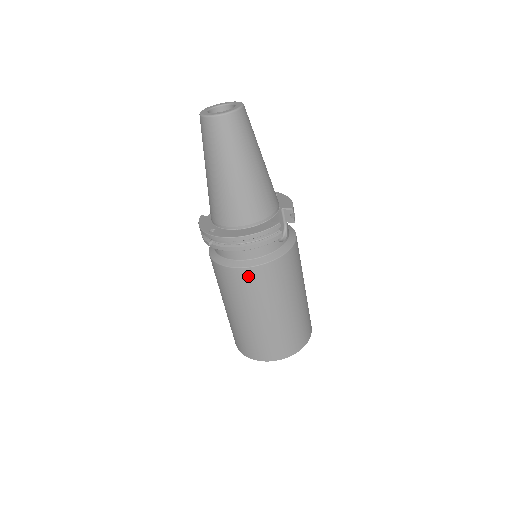
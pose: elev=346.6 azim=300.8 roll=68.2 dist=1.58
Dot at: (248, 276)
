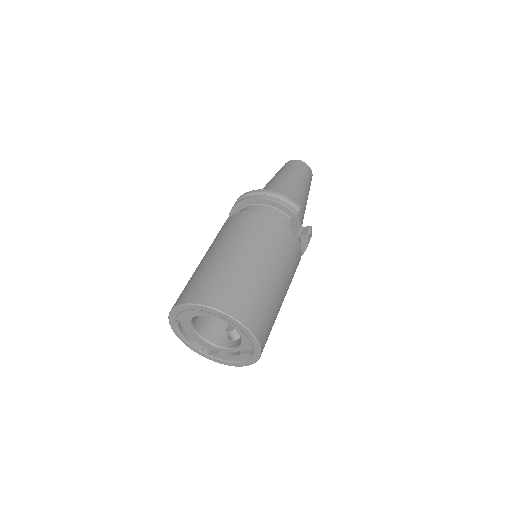
Dot at: (252, 218)
